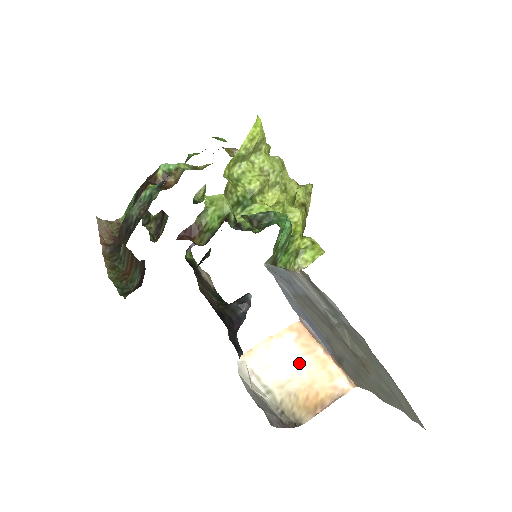
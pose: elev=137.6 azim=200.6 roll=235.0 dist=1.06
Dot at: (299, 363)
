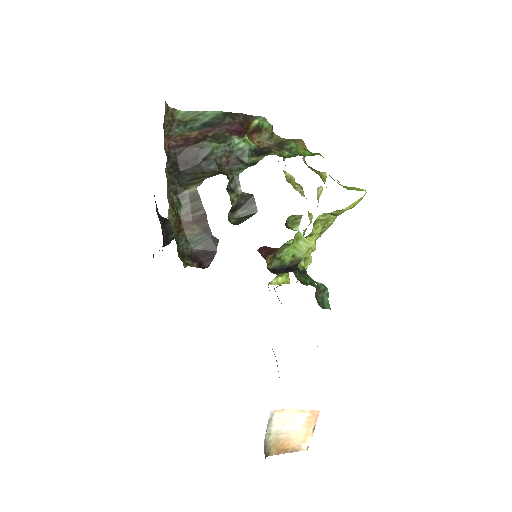
Dot at: (297, 428)
